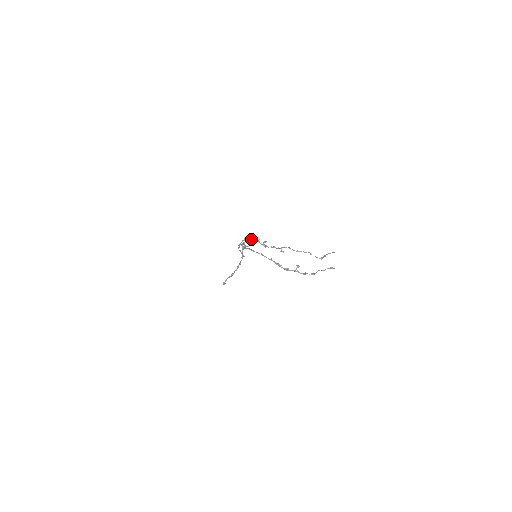
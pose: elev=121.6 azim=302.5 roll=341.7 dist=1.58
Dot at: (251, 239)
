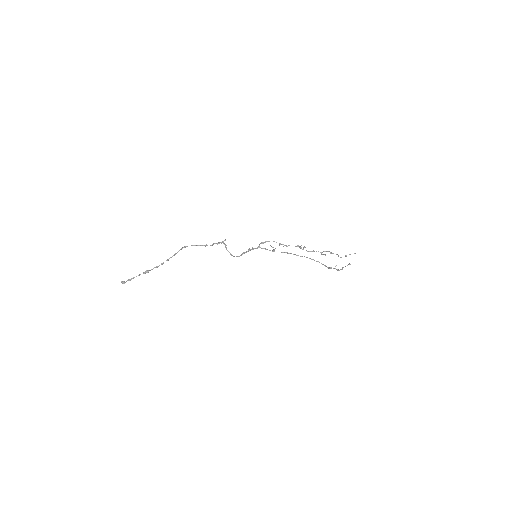
Dot at: (283, 244)
